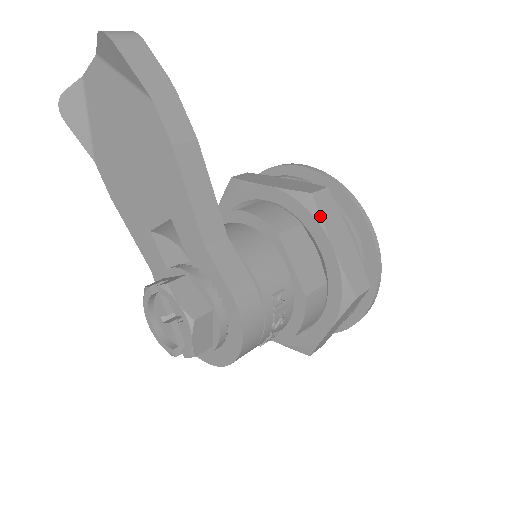
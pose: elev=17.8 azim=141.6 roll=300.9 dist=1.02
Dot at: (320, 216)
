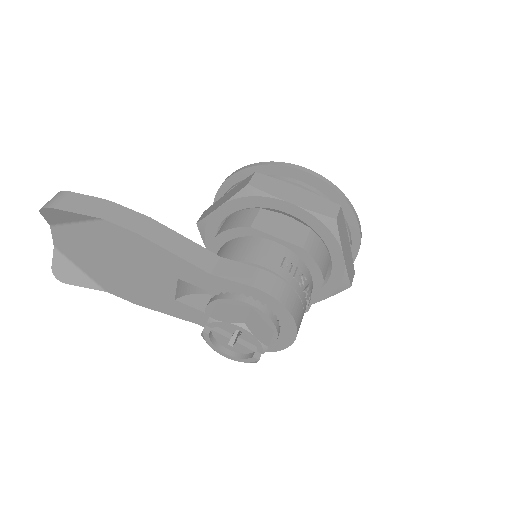
Dot at: (266, 193)
